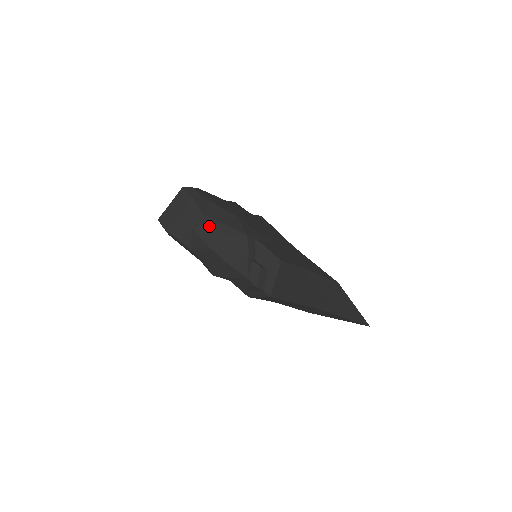
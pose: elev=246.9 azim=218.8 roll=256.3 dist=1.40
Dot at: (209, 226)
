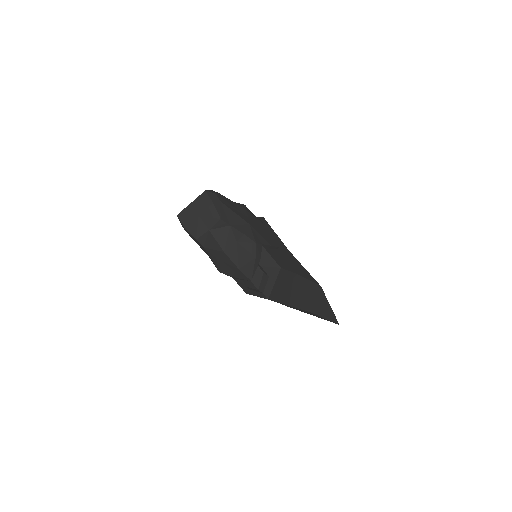
Dot at: (224, 230)
